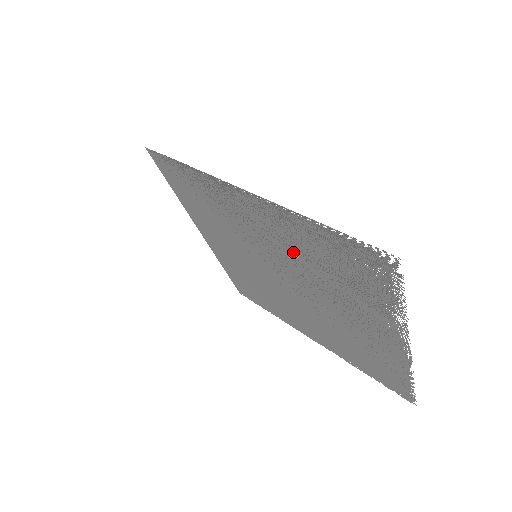
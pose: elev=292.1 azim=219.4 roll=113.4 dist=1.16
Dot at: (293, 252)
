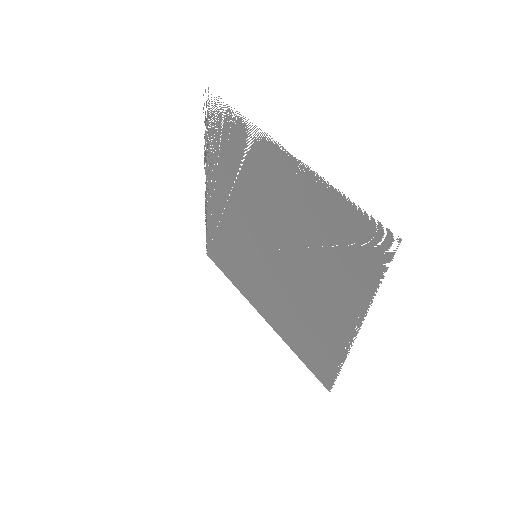
Dot at: (233, 192)
